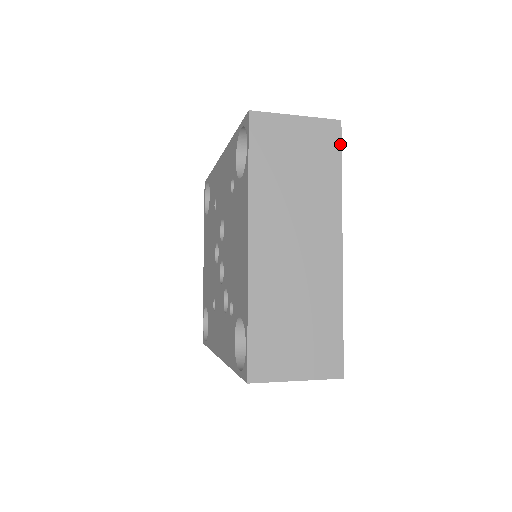
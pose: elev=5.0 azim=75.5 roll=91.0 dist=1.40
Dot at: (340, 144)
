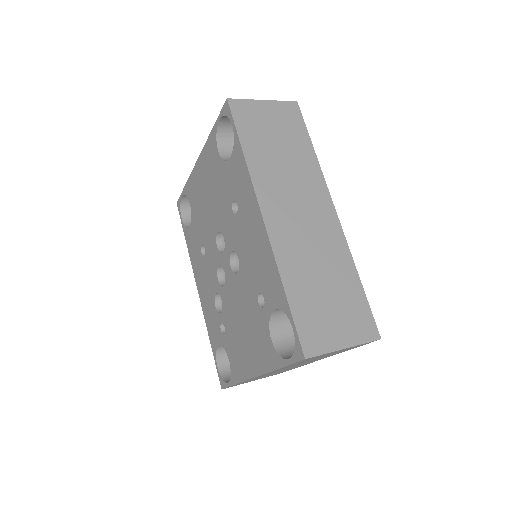
Dot at: occluded
